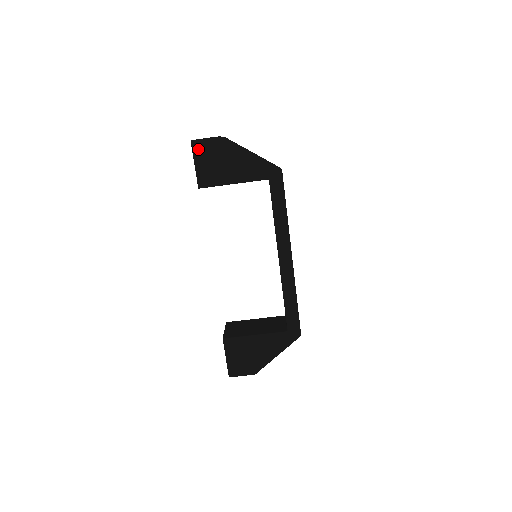
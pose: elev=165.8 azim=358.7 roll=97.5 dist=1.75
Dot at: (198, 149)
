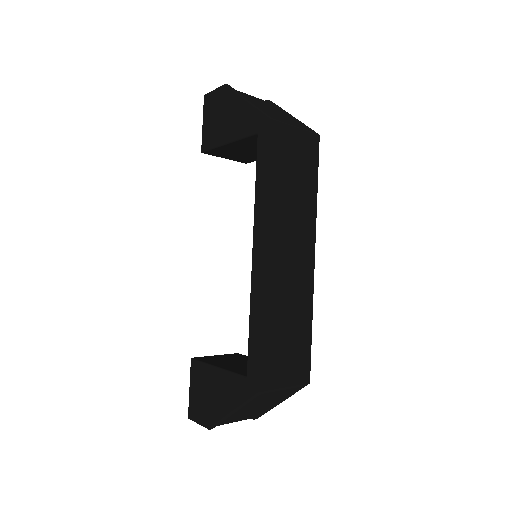
Dot at: (207, 104)
